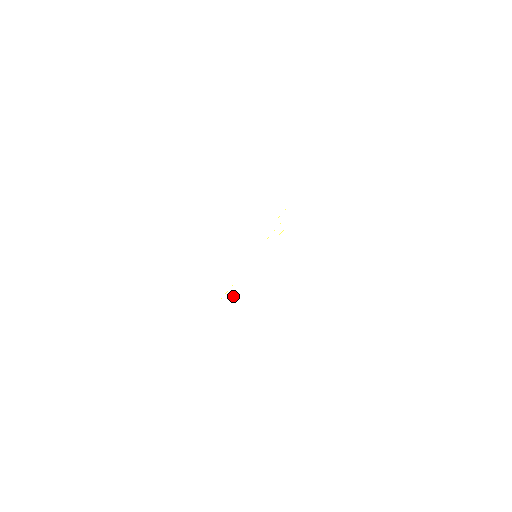
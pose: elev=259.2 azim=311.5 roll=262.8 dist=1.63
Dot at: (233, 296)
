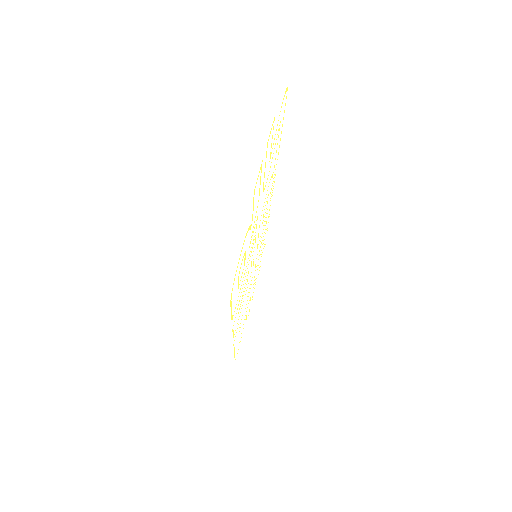
Dot at: occluded
